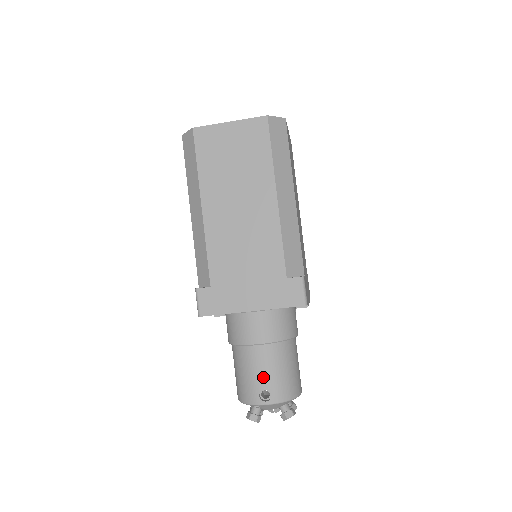
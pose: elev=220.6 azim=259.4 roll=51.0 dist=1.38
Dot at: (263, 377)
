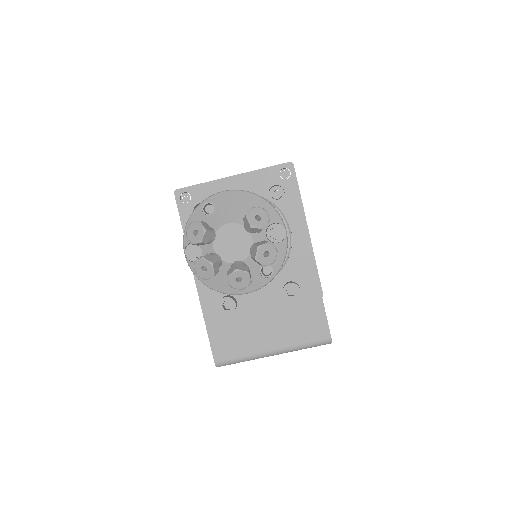
Dot at: occluded
